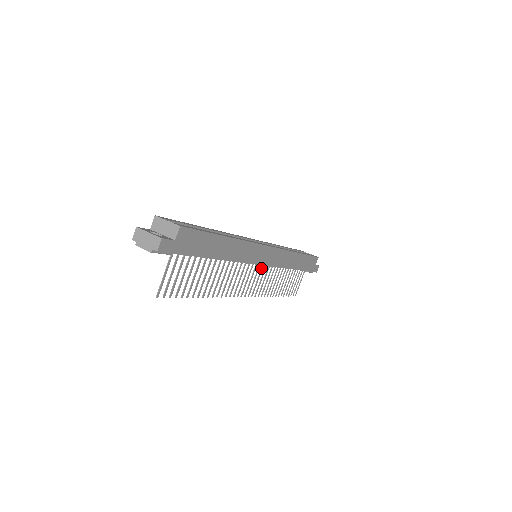
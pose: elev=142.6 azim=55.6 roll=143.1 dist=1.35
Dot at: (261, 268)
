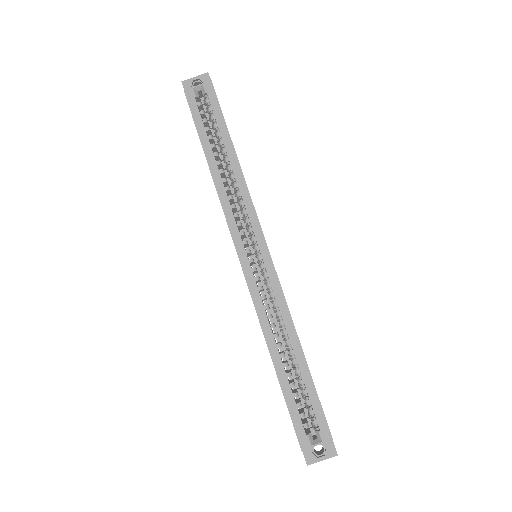
Dot at: occluded
